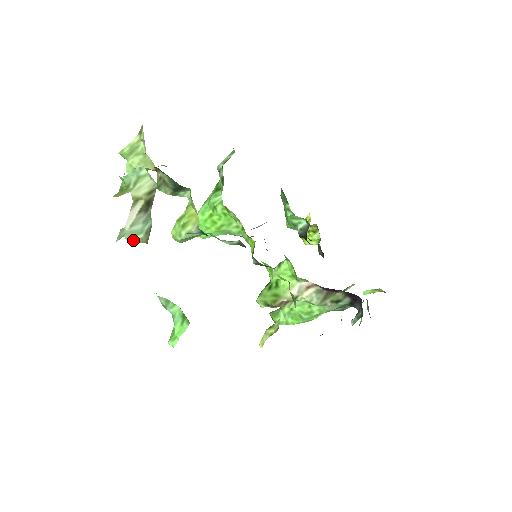
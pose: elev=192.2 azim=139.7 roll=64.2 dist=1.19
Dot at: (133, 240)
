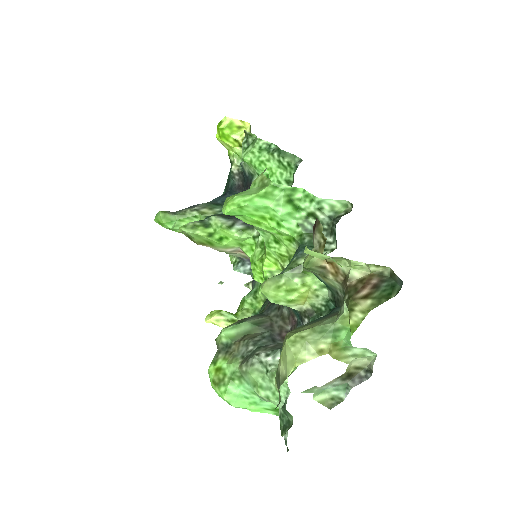
Dot at: (319, 399)
